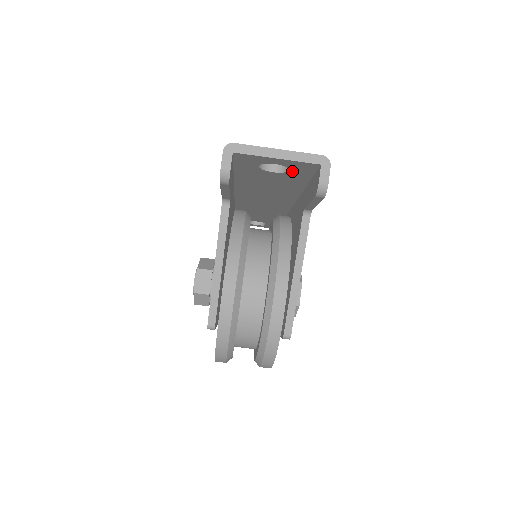
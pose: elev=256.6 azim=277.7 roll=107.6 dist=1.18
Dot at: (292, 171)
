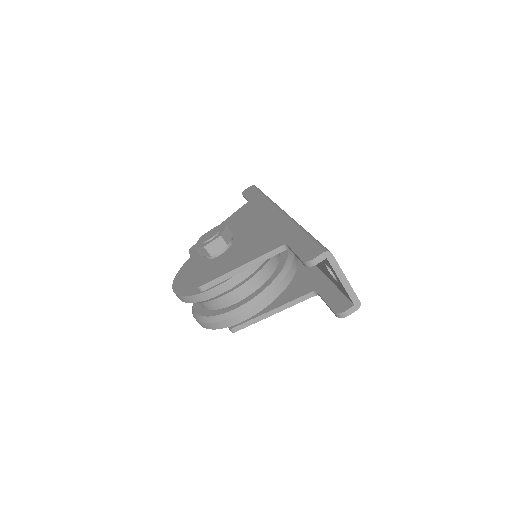
Dot at: (337, 282)
